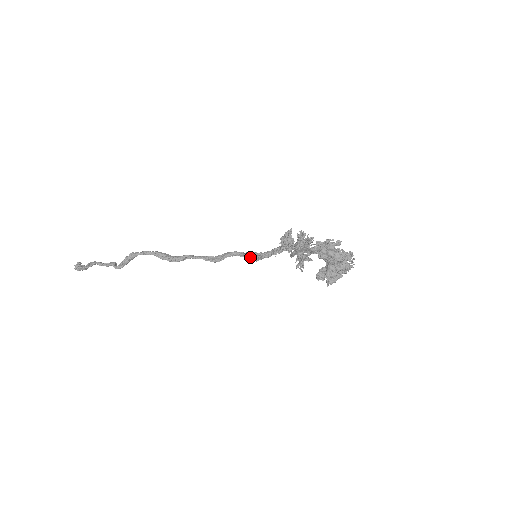
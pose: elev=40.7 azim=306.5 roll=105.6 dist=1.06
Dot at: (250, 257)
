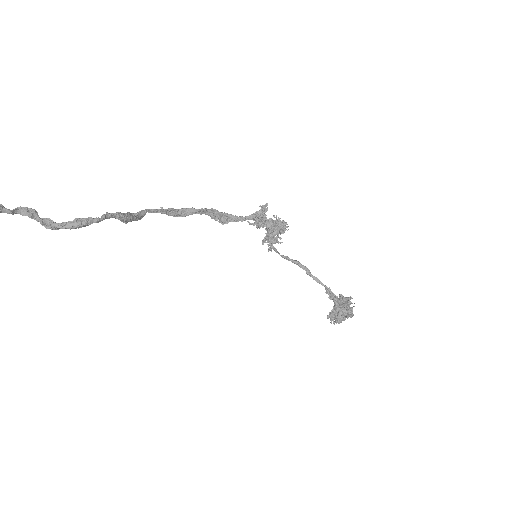
Dot at: (215, 217)
